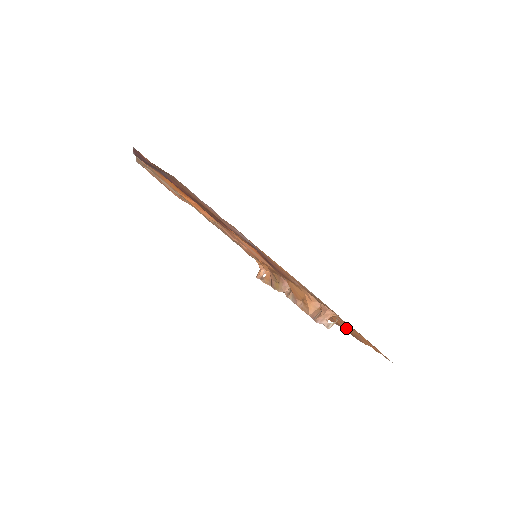
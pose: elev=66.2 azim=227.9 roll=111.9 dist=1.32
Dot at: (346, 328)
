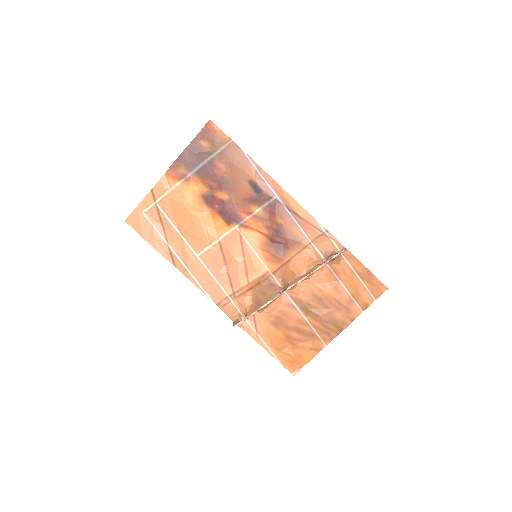
Dot at: (340, 299)
